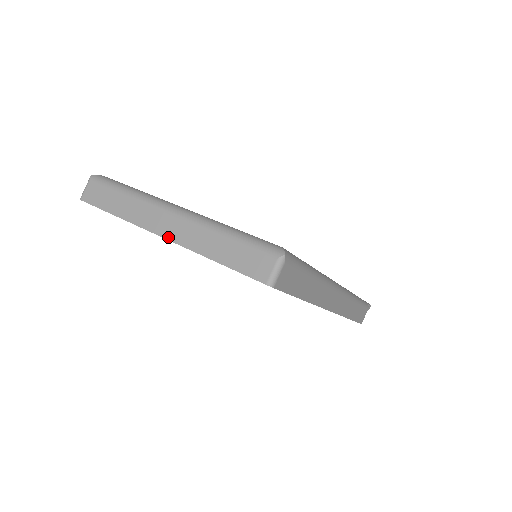
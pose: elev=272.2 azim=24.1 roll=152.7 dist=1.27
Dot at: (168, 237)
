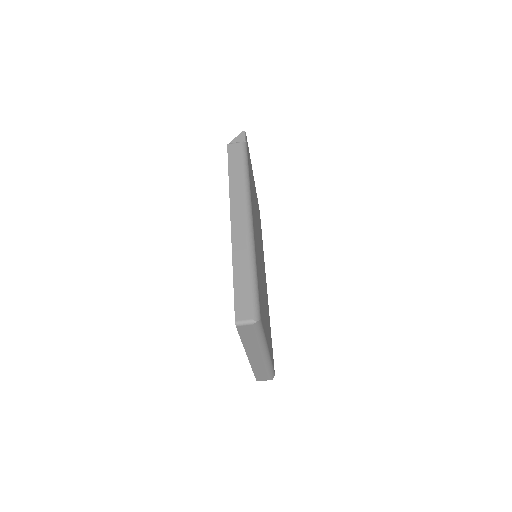
Dot at: (250, 360)
